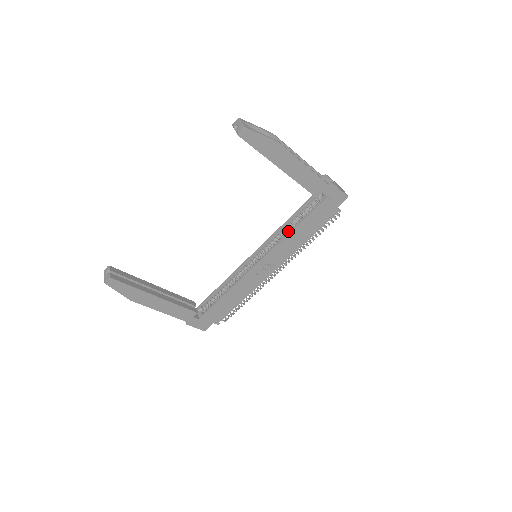
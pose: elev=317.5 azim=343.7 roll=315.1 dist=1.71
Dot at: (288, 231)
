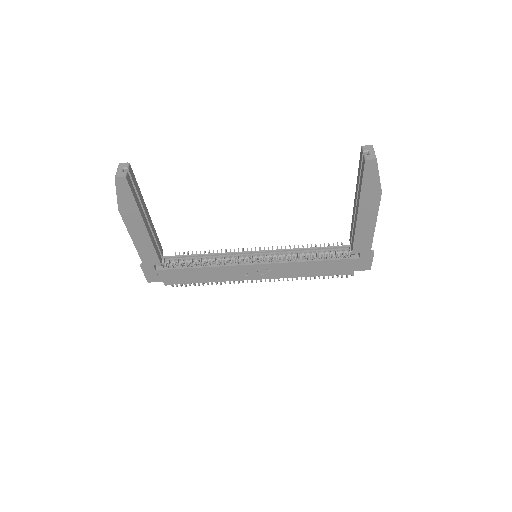
Dot at: (301, 257)
